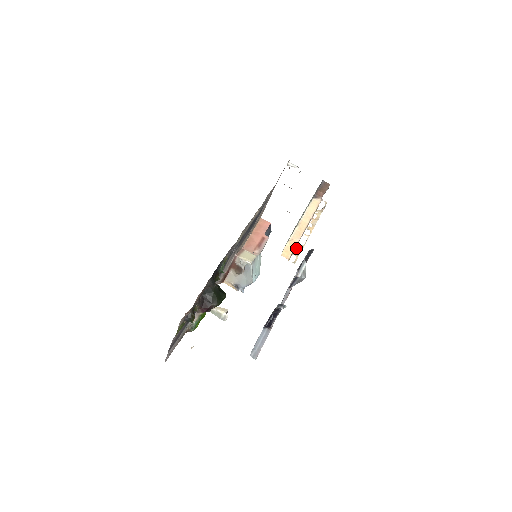
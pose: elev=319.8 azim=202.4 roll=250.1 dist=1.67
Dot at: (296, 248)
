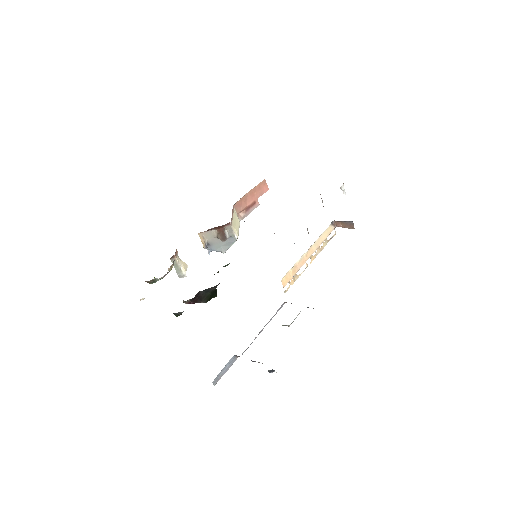
Dot at: (294, 276)
